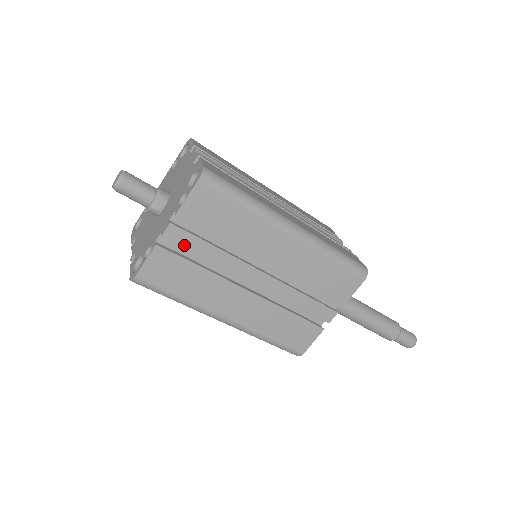
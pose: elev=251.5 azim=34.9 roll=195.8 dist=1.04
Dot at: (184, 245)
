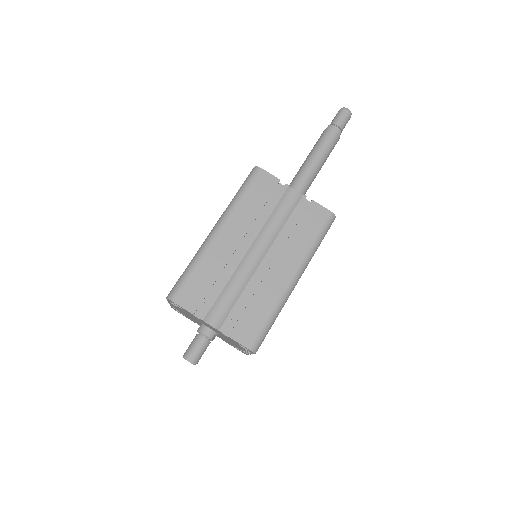
Dot at: occluded
